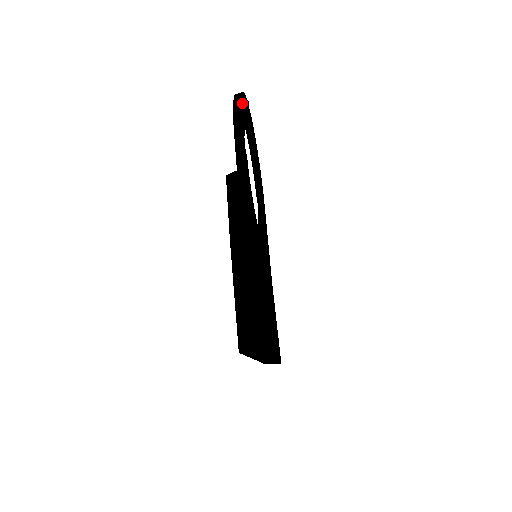
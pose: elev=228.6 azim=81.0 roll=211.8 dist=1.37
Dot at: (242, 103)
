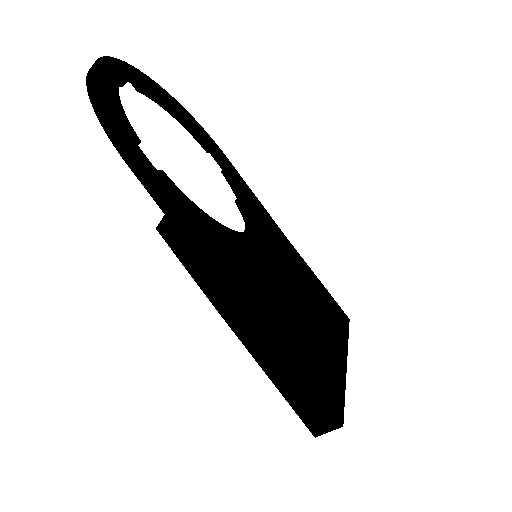
Dot at: (104, 93)
